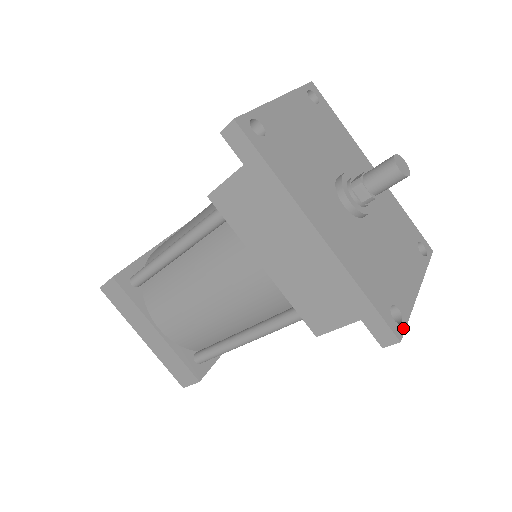
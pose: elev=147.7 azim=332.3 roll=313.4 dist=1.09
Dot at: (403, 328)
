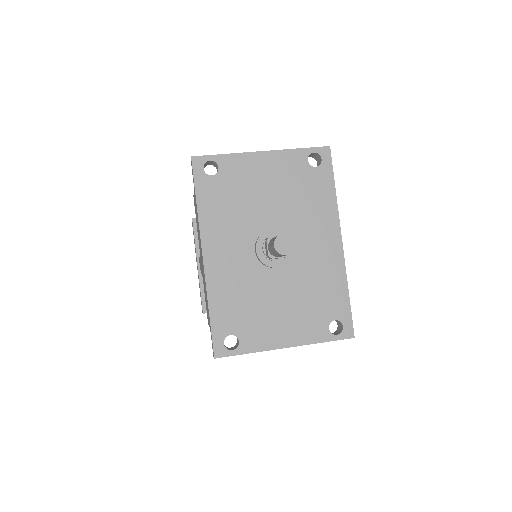
Dot at: (229, 354)
